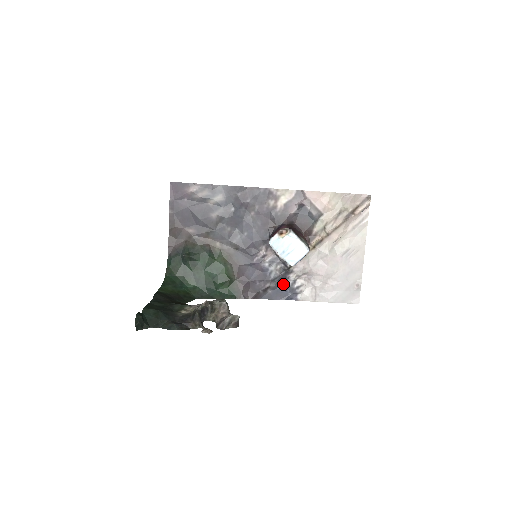
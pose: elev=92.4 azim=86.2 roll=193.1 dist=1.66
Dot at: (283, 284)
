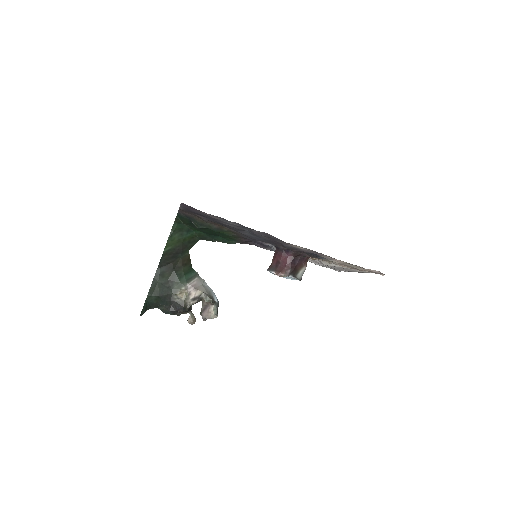
Dot at: occluded
